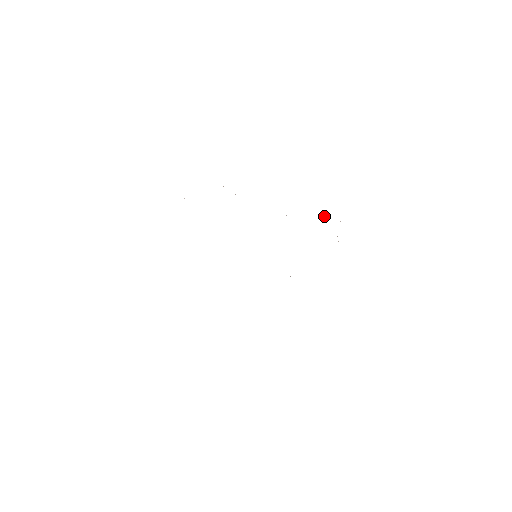
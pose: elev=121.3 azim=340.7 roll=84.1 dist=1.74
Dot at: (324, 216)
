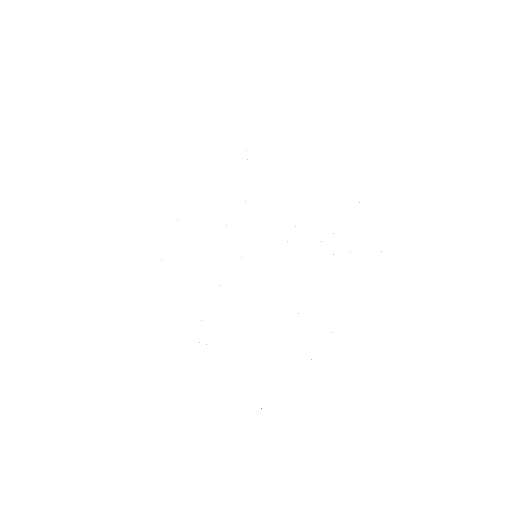
Dot at: occluded
